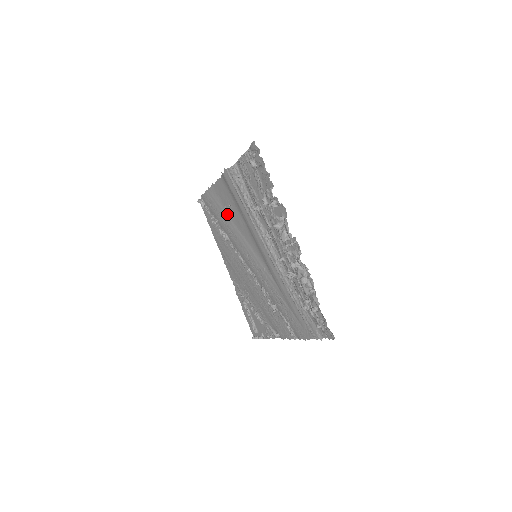
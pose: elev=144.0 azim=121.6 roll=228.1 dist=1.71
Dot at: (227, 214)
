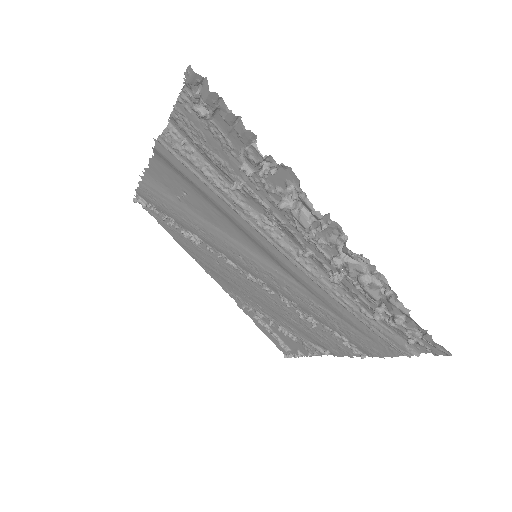
Dot at: (185, 207)
